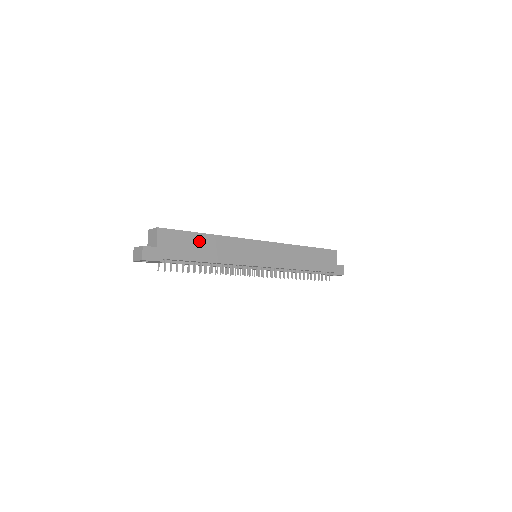
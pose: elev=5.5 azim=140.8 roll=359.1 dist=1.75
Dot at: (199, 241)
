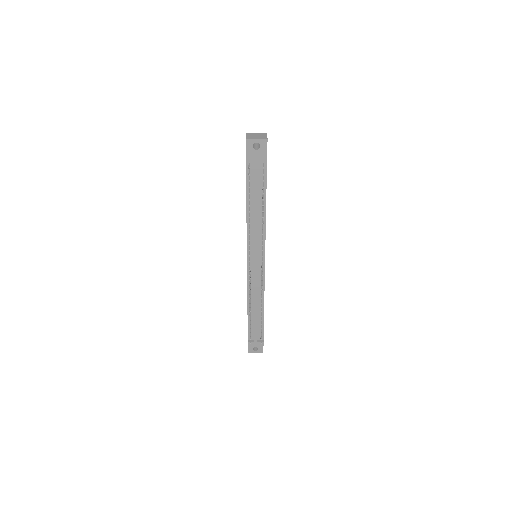
Dot at: occluded
